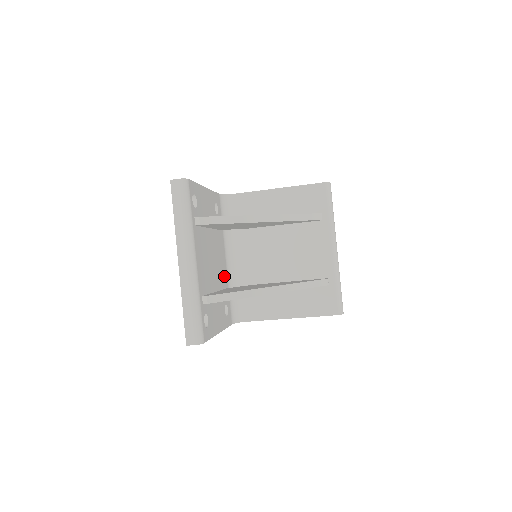
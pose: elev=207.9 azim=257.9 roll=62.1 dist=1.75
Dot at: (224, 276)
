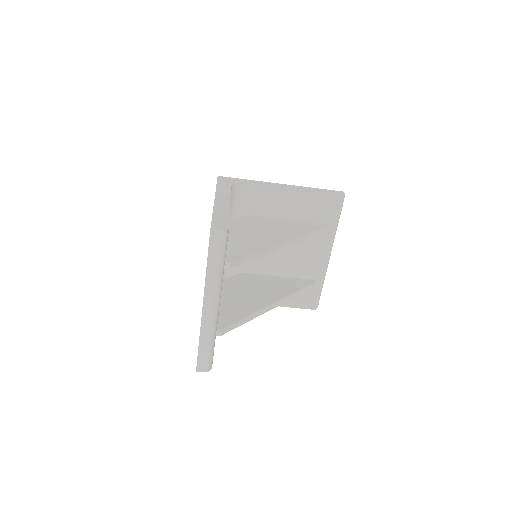
Dot at: occluded
